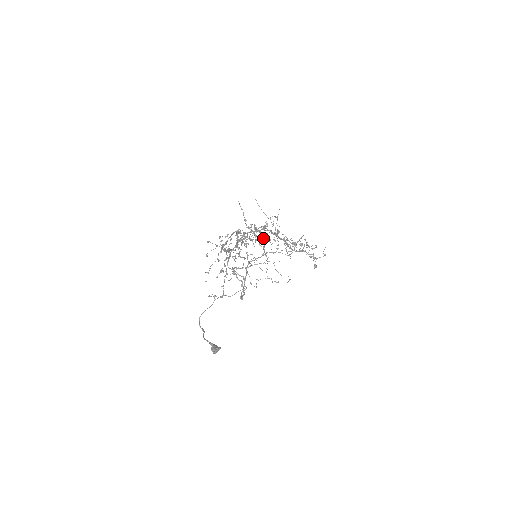
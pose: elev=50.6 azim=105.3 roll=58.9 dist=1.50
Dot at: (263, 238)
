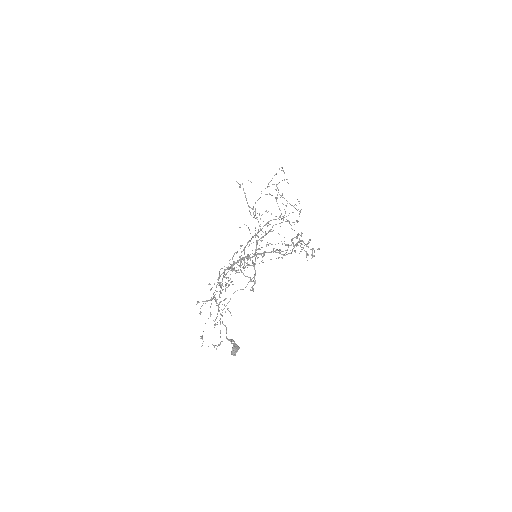
Dot at: occluded
